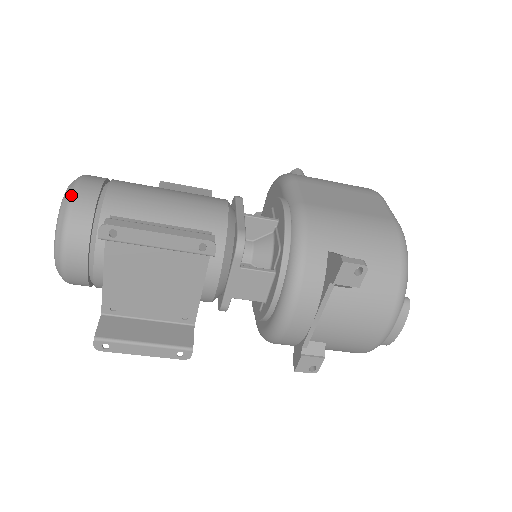
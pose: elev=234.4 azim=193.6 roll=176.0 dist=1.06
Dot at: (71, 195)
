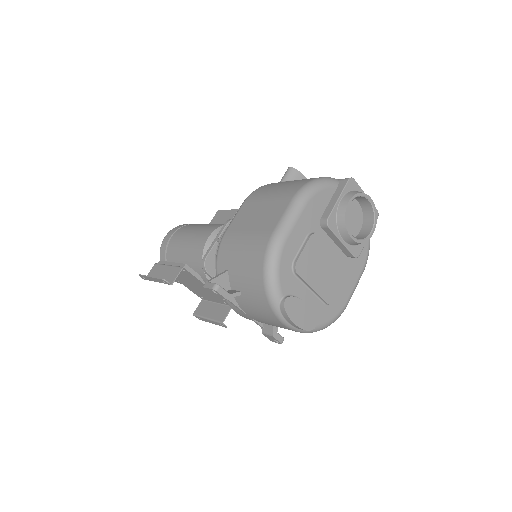
Dot at: (160, 247)
